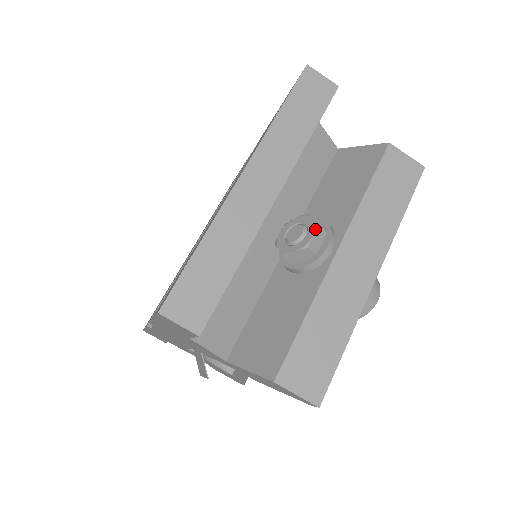
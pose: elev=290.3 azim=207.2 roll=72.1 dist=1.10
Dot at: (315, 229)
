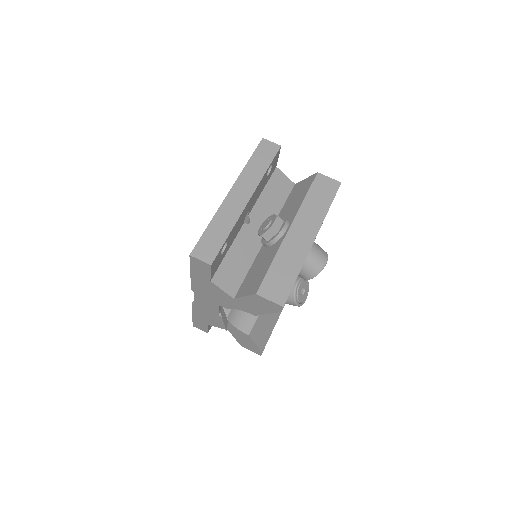
Dot at: (275, 218)
